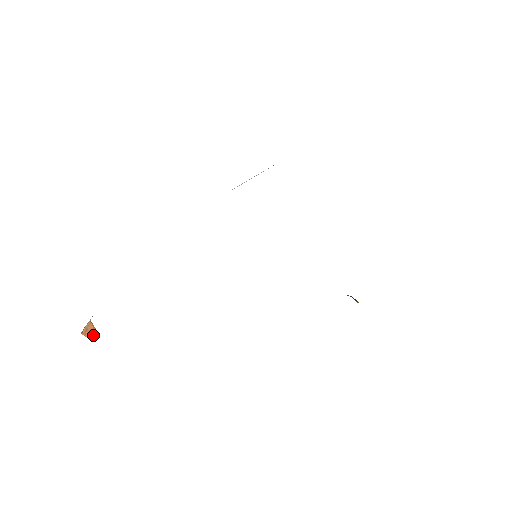
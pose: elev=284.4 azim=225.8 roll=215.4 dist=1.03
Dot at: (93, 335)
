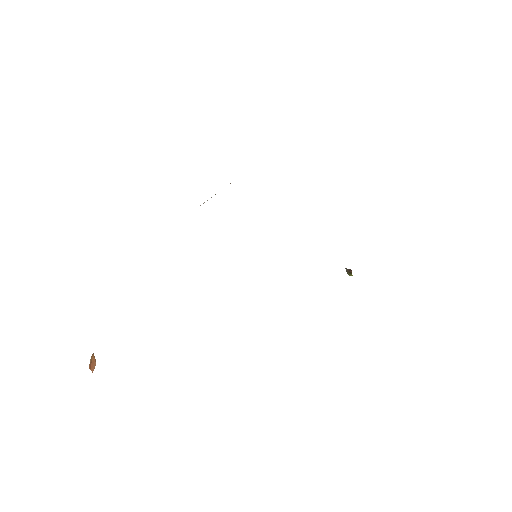
Dot at: (93, 369)
